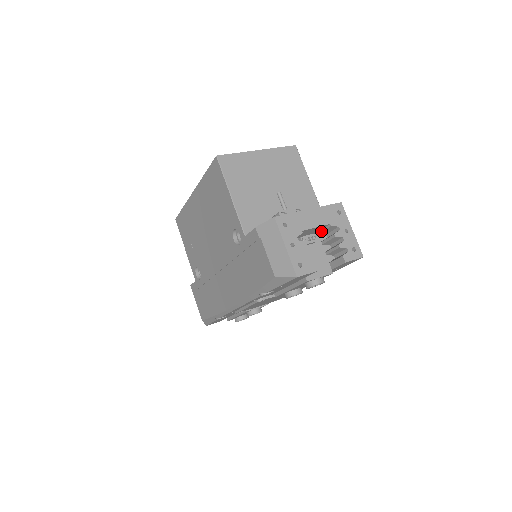
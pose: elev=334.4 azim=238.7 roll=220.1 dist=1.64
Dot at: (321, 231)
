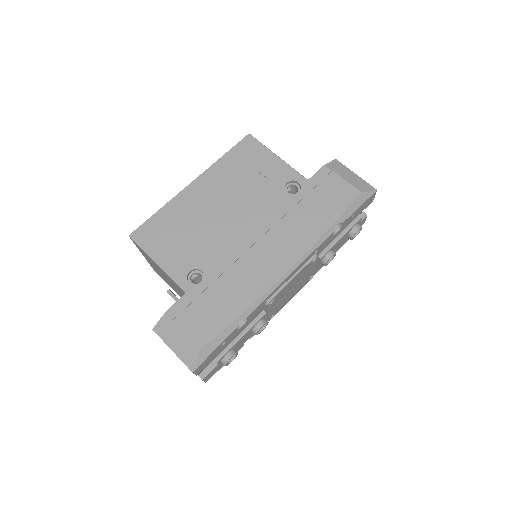
Dot at: occluded
